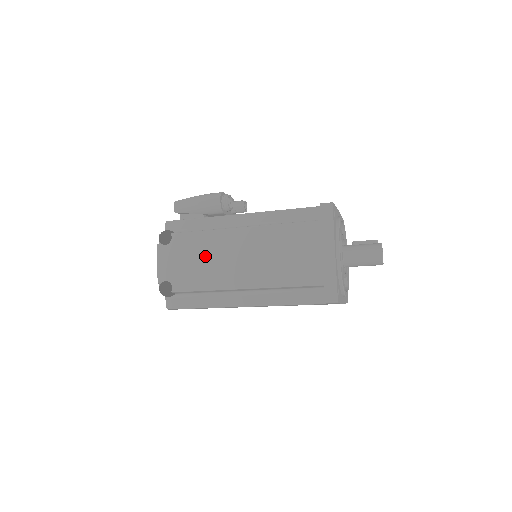
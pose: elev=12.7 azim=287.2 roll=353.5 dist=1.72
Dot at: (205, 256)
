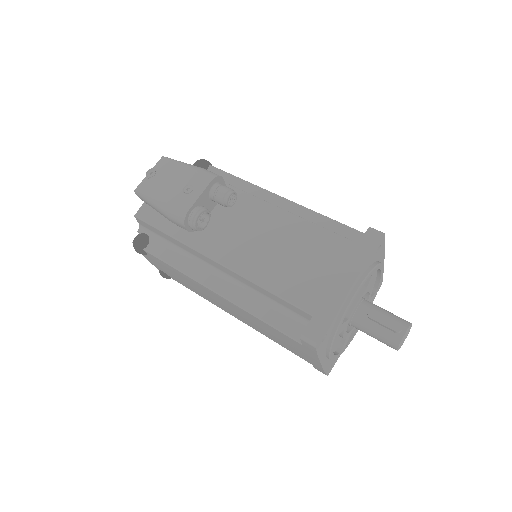
Dot at: (188, 283)
